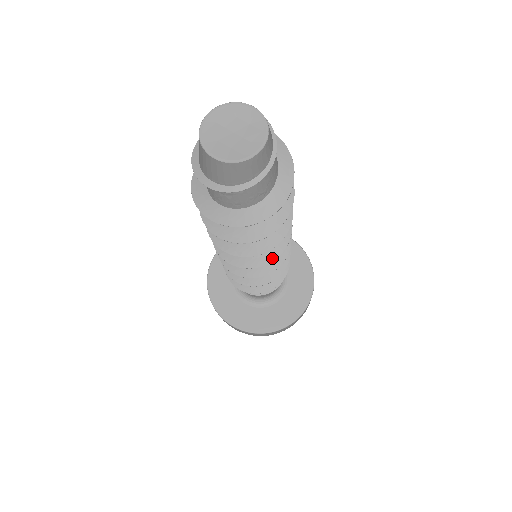
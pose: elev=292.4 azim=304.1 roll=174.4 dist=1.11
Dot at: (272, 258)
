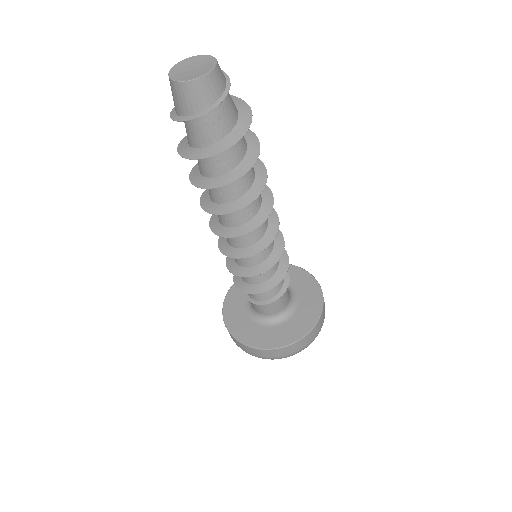
Dot at: (271, 202)
